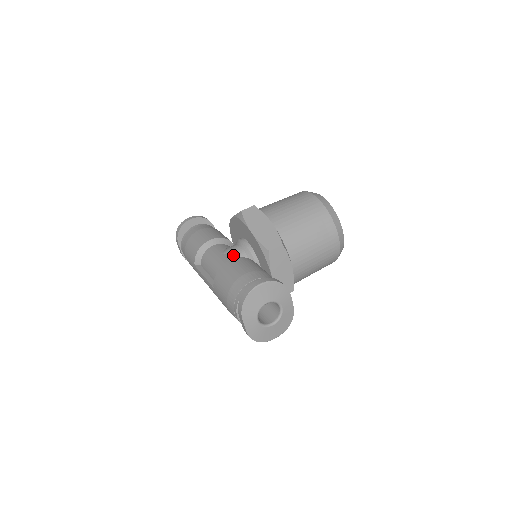
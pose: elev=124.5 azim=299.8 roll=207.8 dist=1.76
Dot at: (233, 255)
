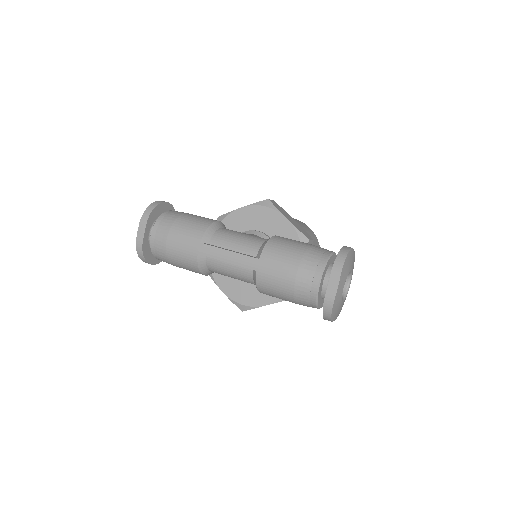
Dot at: occluded
